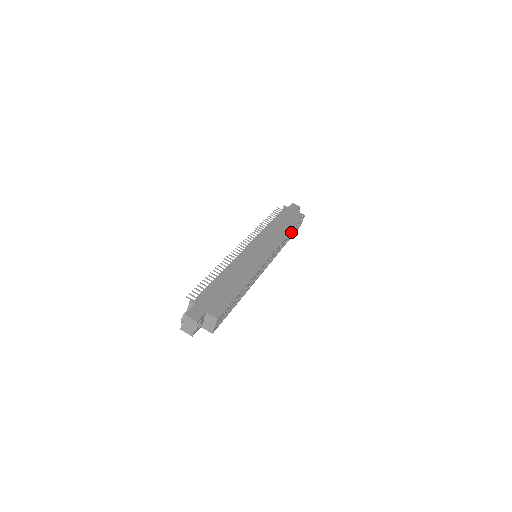
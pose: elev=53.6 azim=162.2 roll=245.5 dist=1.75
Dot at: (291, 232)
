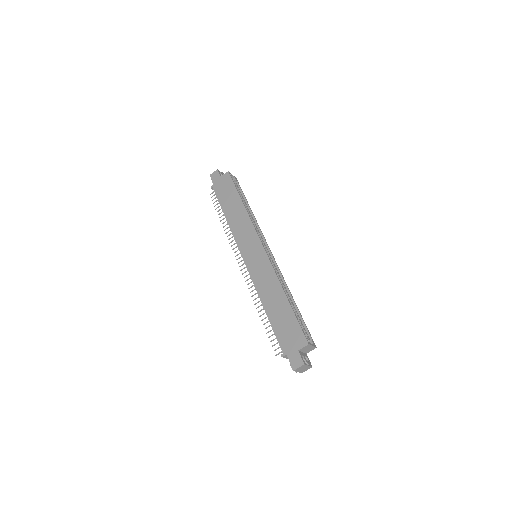
Dot at: occluded
